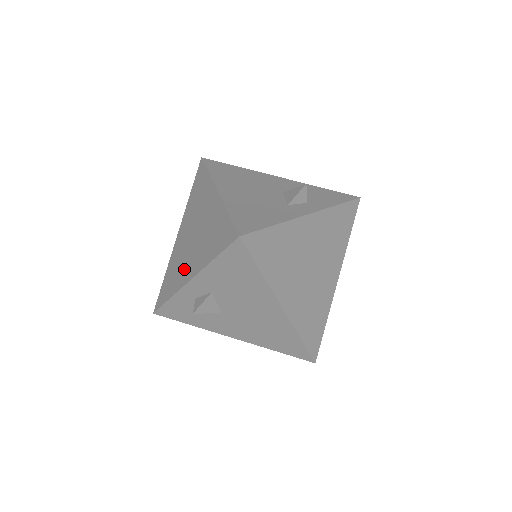
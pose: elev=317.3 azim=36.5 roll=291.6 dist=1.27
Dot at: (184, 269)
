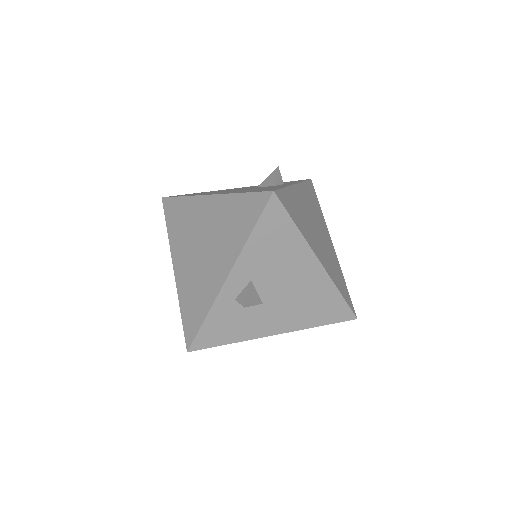
Dot at: (210, 278)
